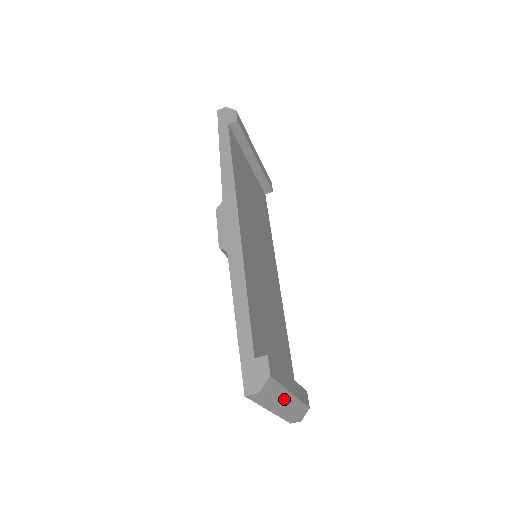
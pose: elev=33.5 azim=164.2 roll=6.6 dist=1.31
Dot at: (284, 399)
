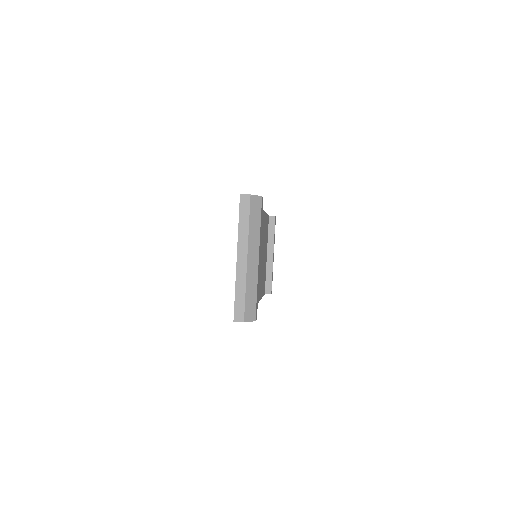
Dot at: (253, 248)
